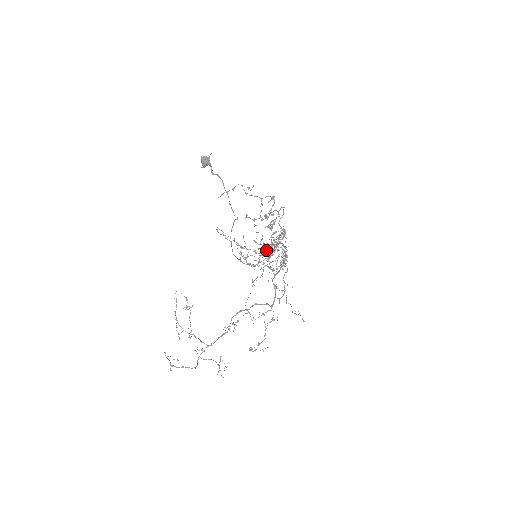
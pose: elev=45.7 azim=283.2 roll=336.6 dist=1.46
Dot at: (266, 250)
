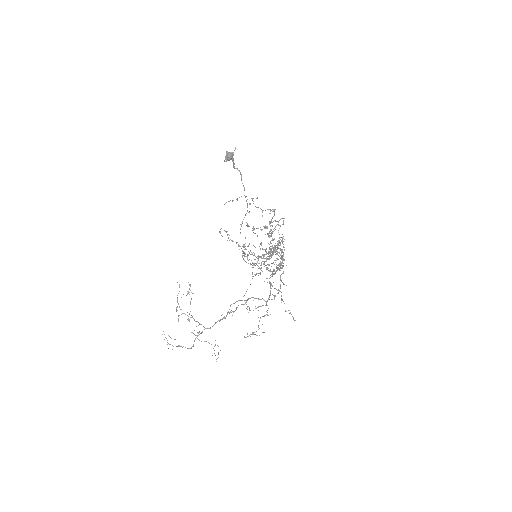
Dot at: occluded
